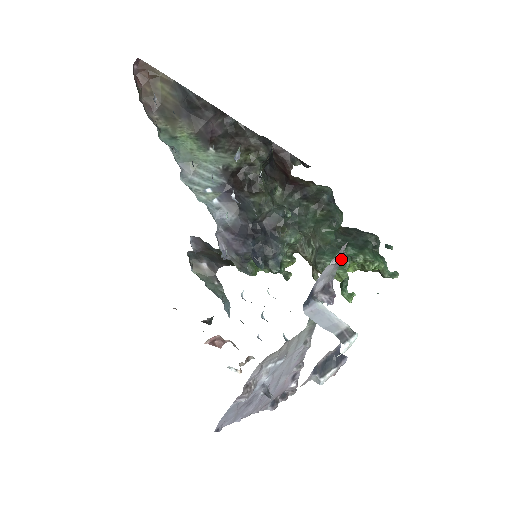
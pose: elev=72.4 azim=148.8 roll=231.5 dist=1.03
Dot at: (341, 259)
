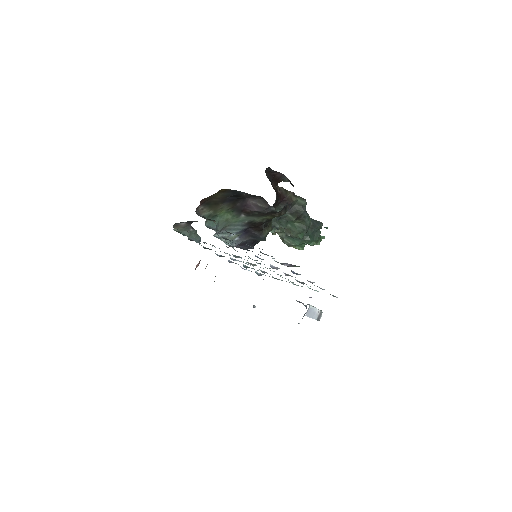
Dot at: occluded
